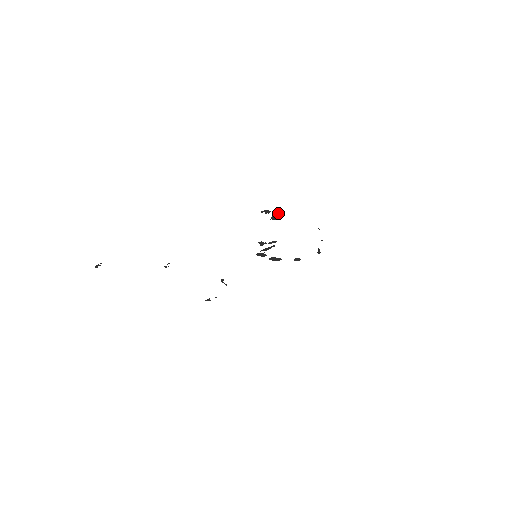
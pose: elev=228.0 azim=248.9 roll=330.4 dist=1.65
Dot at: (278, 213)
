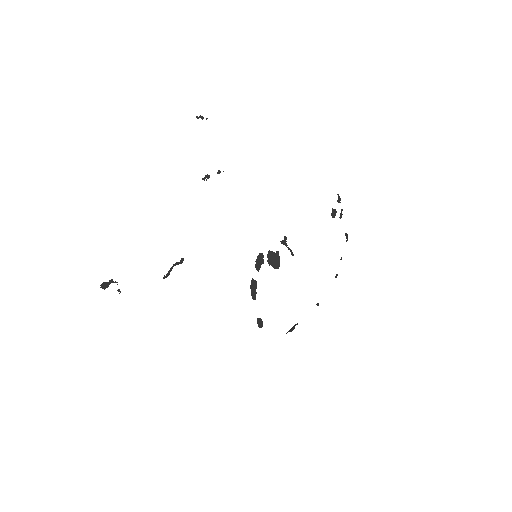
Dot at: (341, 211)
